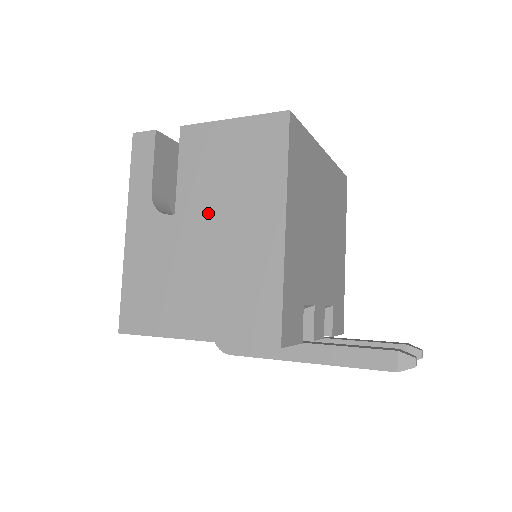
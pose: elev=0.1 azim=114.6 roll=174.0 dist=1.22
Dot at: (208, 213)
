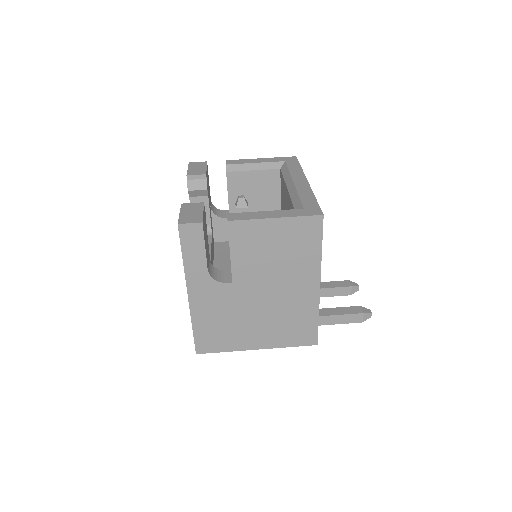
Dot at: (261, 281)
